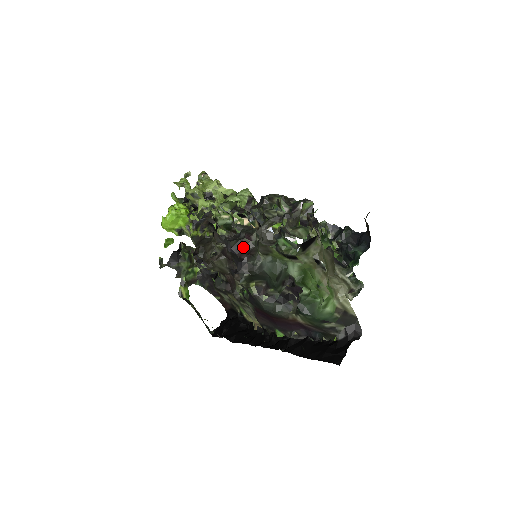
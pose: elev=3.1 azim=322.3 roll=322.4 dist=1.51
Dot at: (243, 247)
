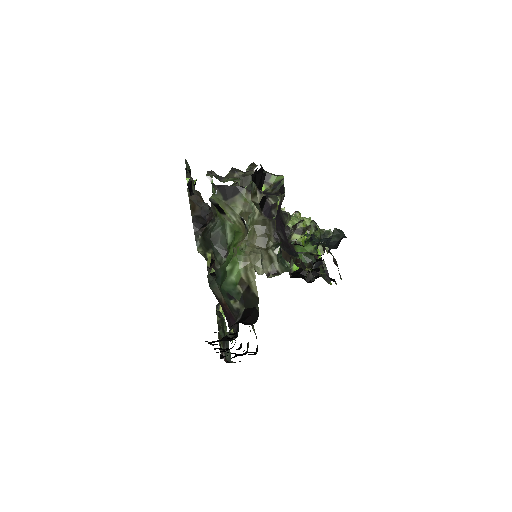
Dot at: occluded
